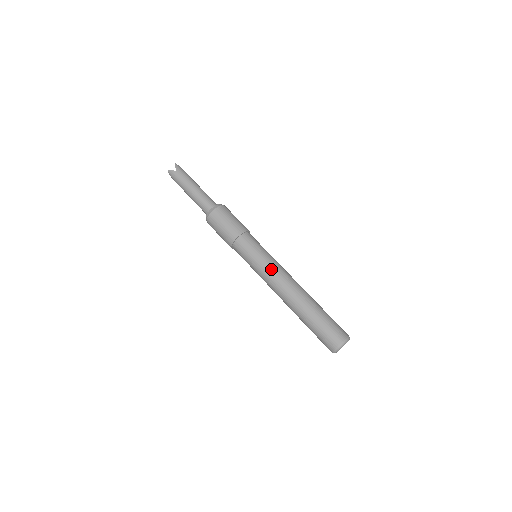
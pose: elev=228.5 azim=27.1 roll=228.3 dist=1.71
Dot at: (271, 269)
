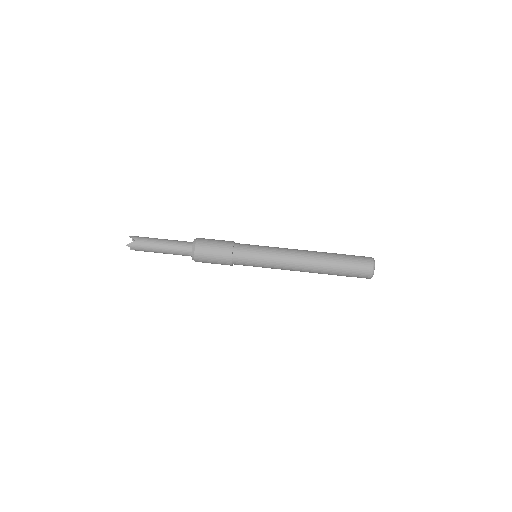
Dot at: (278, 254)
